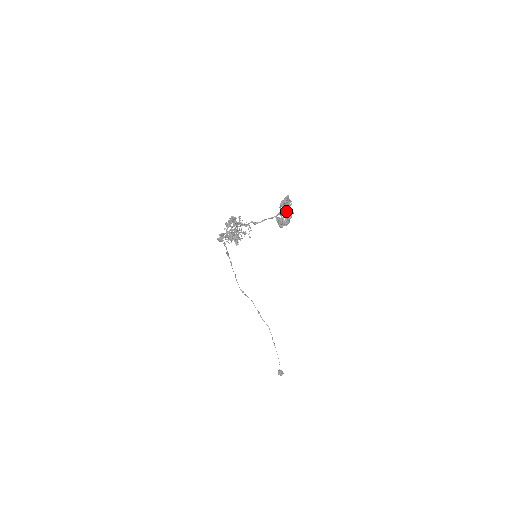
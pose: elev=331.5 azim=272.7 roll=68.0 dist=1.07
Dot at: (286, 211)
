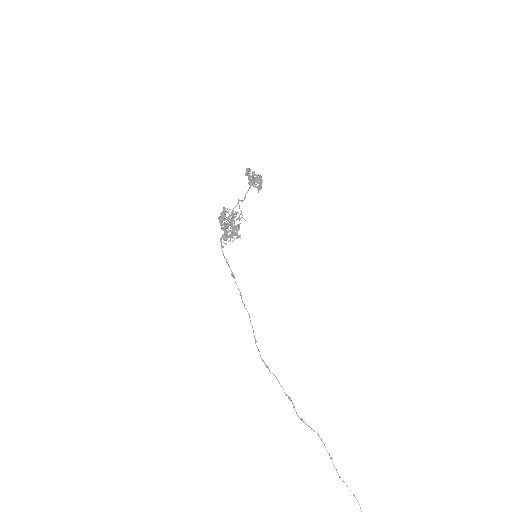
Dot at: occluded
